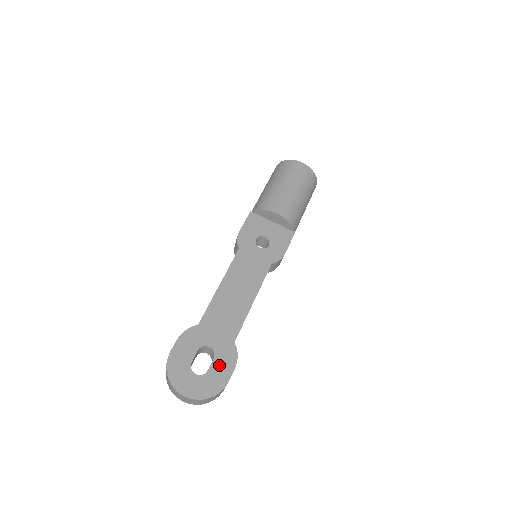
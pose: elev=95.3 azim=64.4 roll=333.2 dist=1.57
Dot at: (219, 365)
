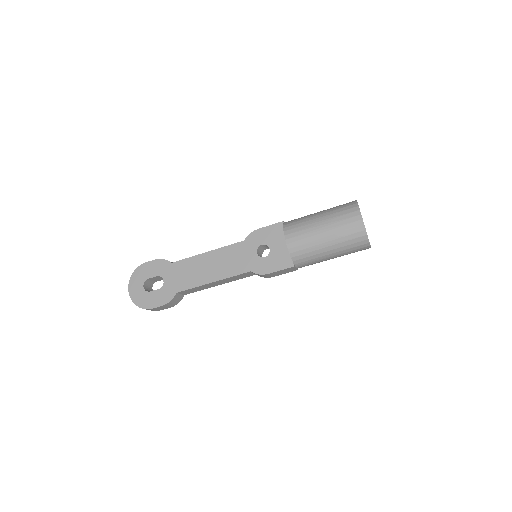
Dot at: (157, 295)
